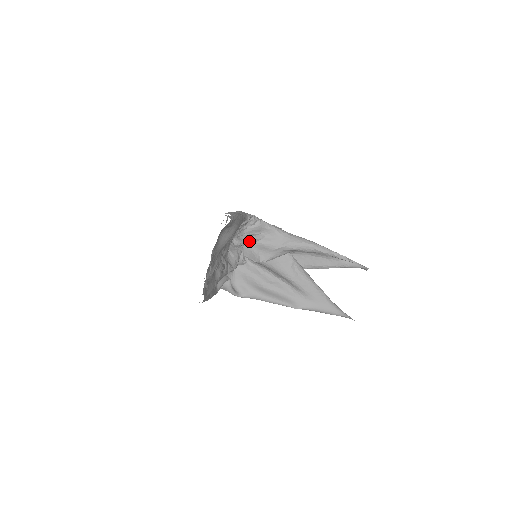
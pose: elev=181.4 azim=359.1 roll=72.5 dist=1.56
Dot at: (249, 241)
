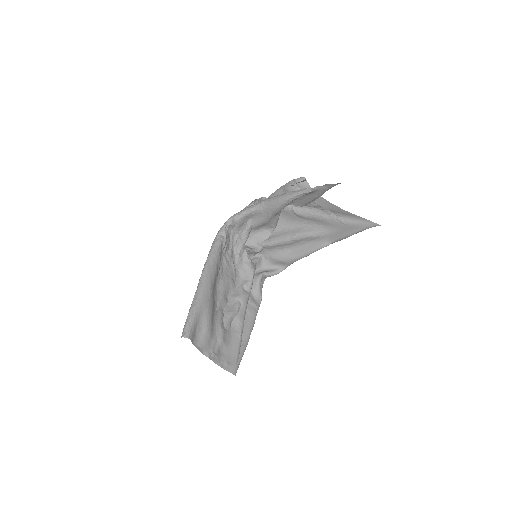
Dot at: (246, 236)
